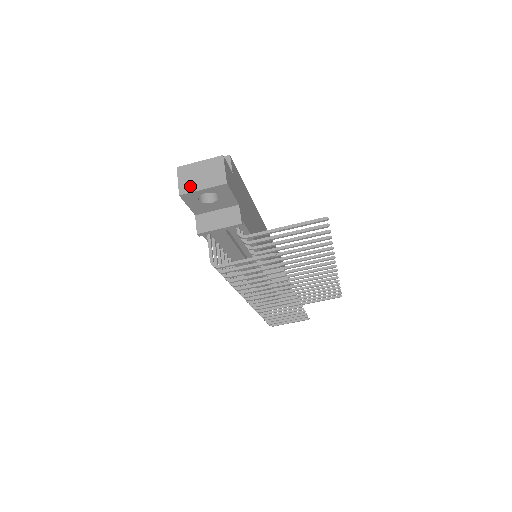
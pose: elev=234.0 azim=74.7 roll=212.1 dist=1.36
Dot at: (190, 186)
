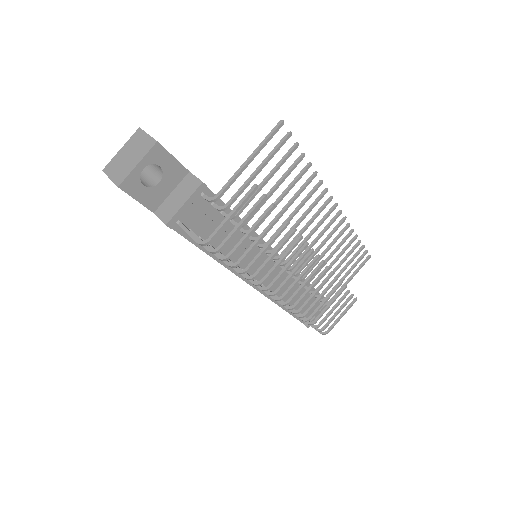
Dot at: (124, 172)
